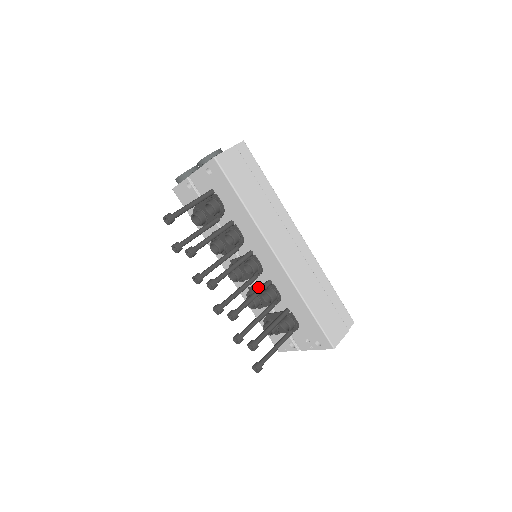
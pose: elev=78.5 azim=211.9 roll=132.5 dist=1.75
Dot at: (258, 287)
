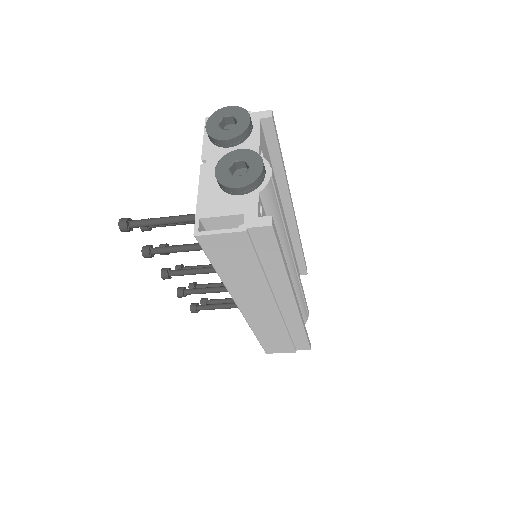
Dot at: occluded
